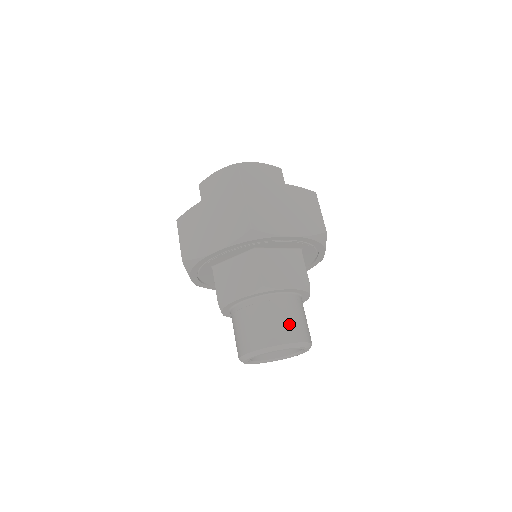
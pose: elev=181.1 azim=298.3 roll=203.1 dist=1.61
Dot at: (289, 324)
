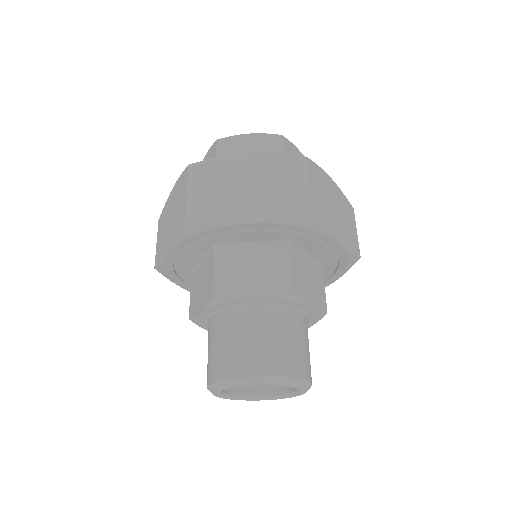
Dot at: (253, 349)
